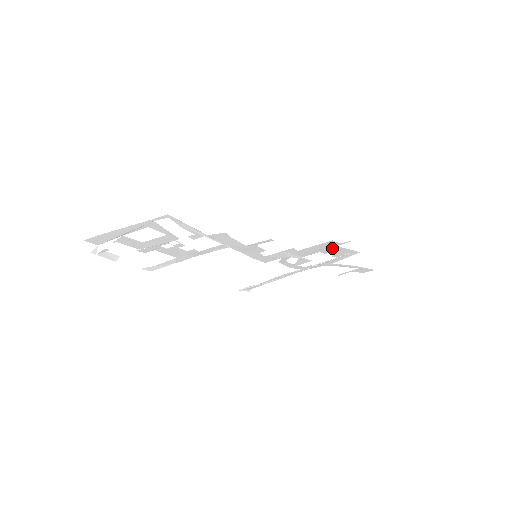
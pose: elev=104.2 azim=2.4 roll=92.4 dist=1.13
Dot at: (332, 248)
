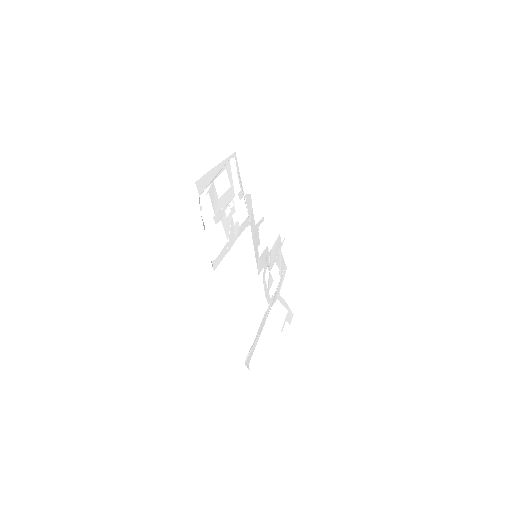
Dot at: (279, 254)
